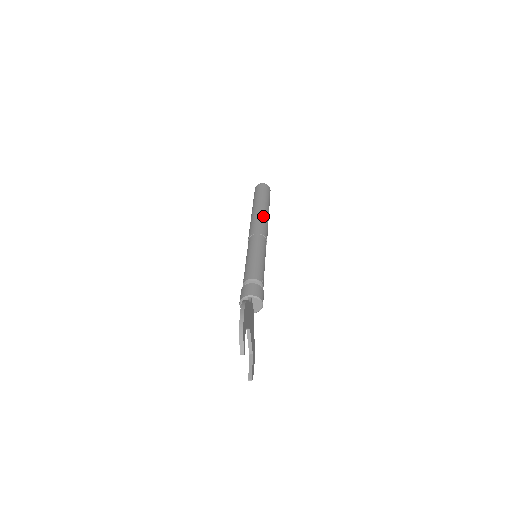
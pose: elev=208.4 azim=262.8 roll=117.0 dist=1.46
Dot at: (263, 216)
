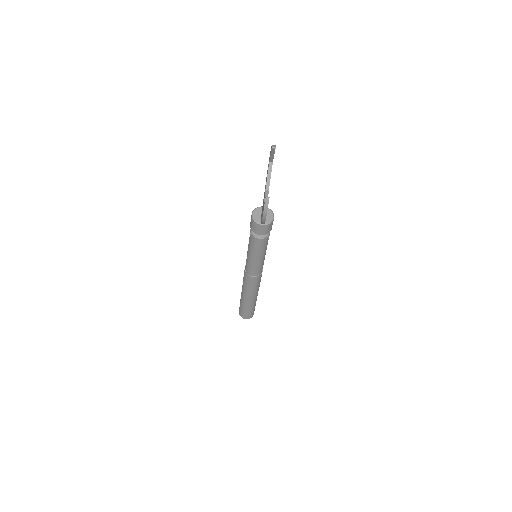
Dot at: occluded
